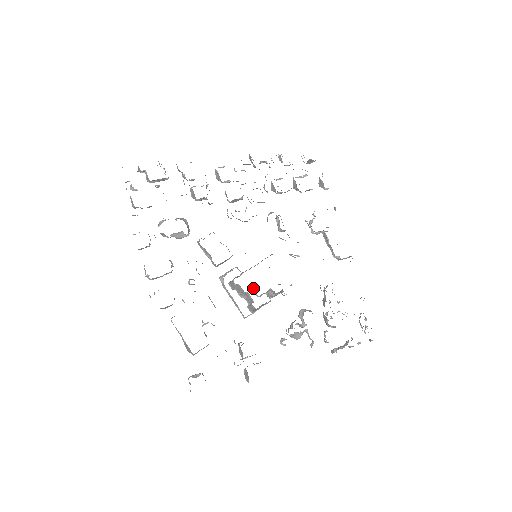
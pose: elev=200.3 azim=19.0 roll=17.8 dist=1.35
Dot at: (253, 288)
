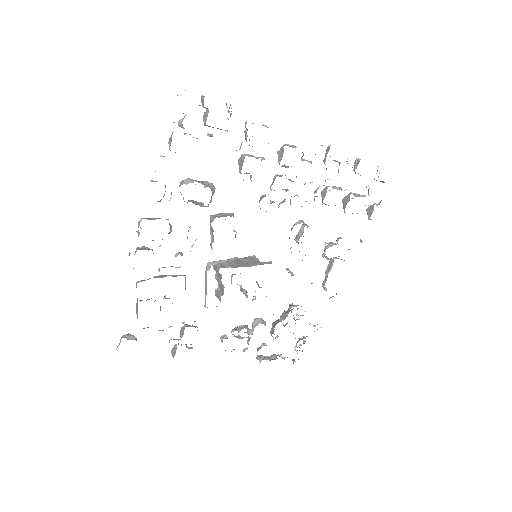
Dot at: (233, 274)
